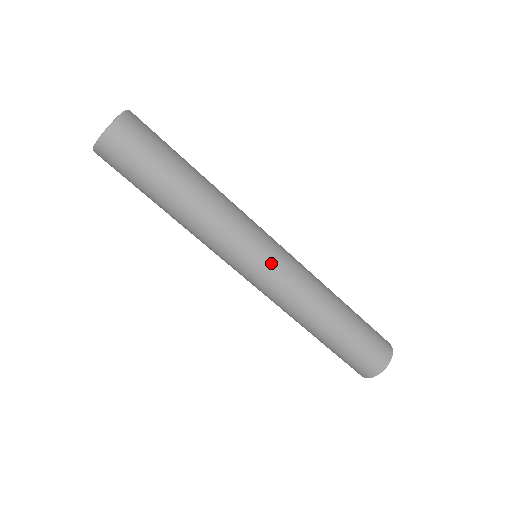
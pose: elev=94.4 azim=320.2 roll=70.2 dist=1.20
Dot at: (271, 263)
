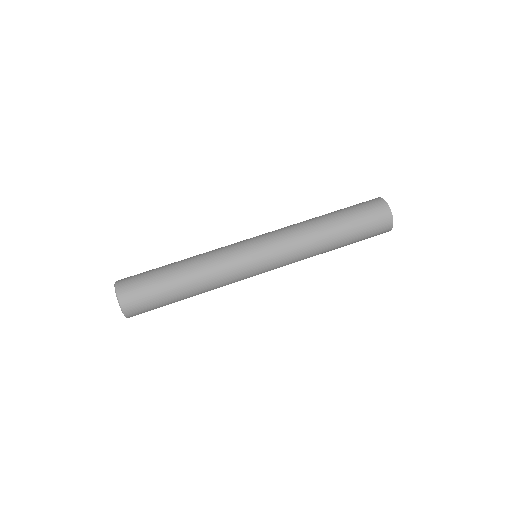
Dot at: (268, 266)
